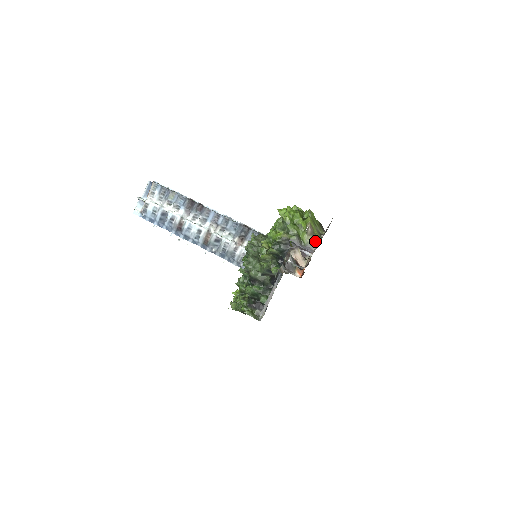
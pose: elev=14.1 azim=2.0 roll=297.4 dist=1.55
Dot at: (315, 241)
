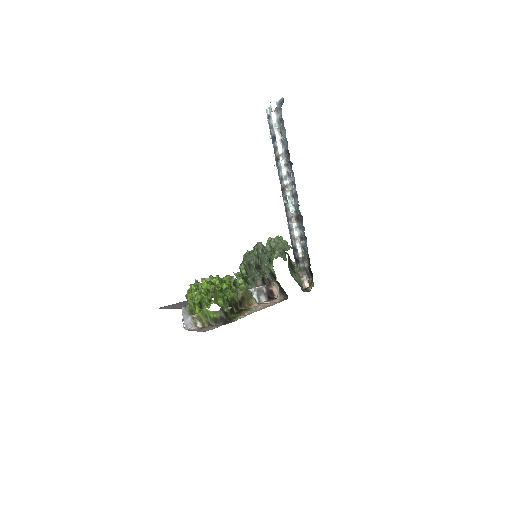
Dot at: (200, 324)
